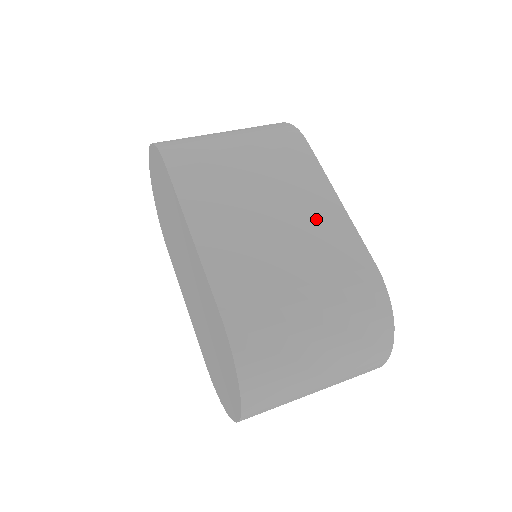
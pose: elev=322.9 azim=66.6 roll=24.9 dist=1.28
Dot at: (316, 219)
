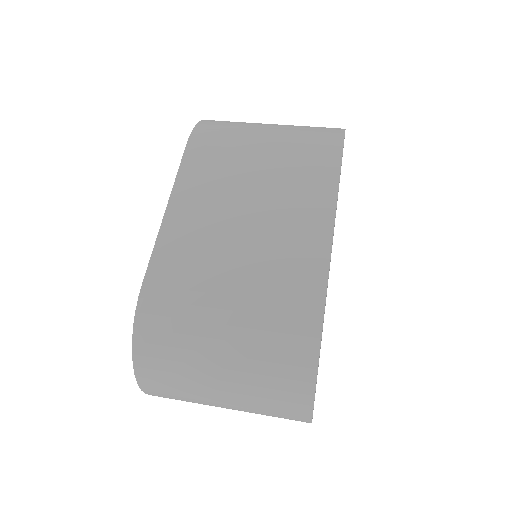
Dot at: (293, 236)
